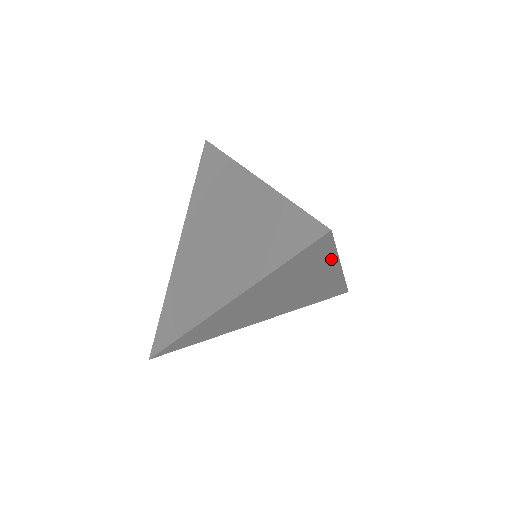
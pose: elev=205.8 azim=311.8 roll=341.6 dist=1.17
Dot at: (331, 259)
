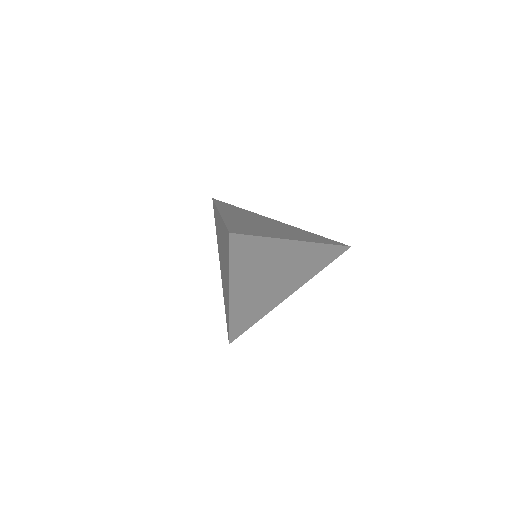
Dot at: occluded
